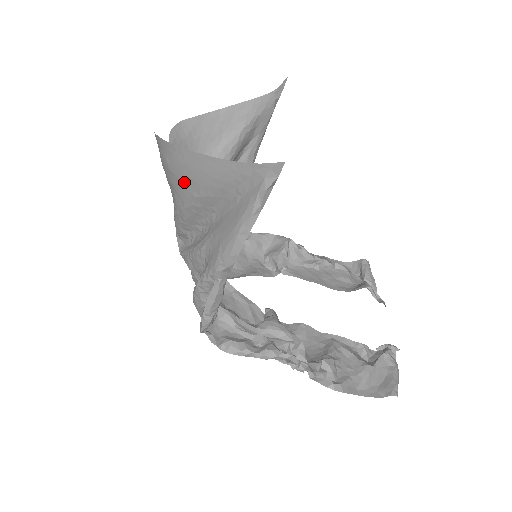
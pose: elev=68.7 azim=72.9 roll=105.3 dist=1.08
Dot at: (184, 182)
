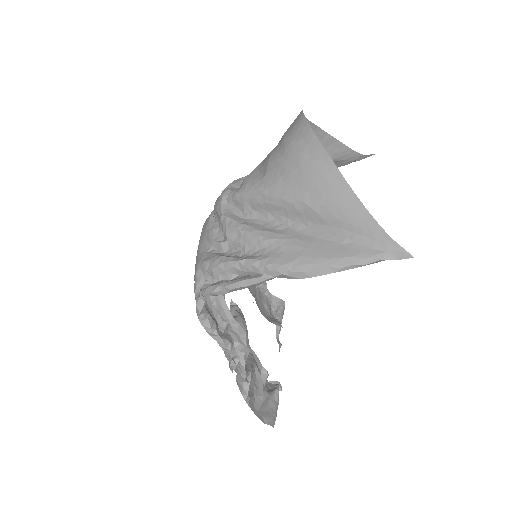
Dot at: (307, 185)
